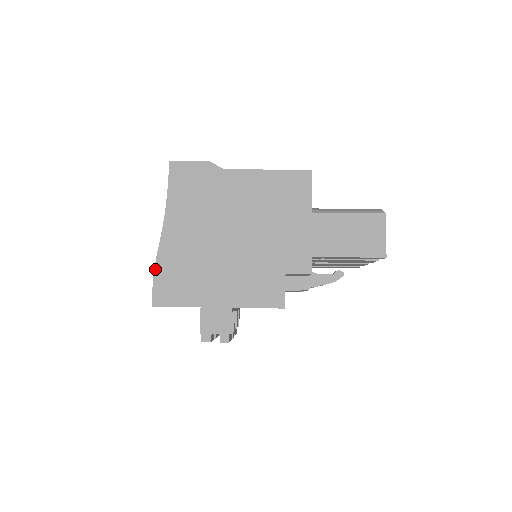
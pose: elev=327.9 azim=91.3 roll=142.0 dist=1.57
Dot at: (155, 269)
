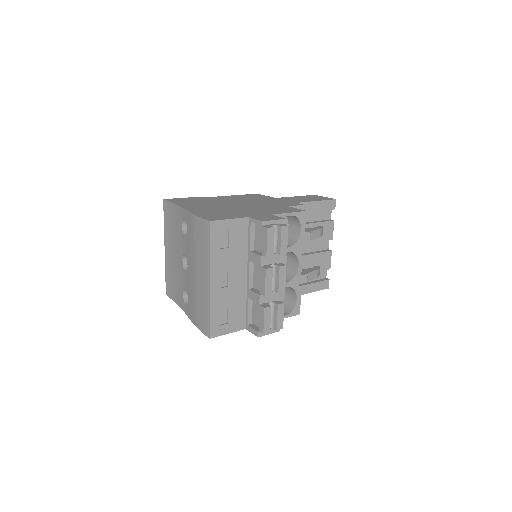
Dot at: (195, 215)
